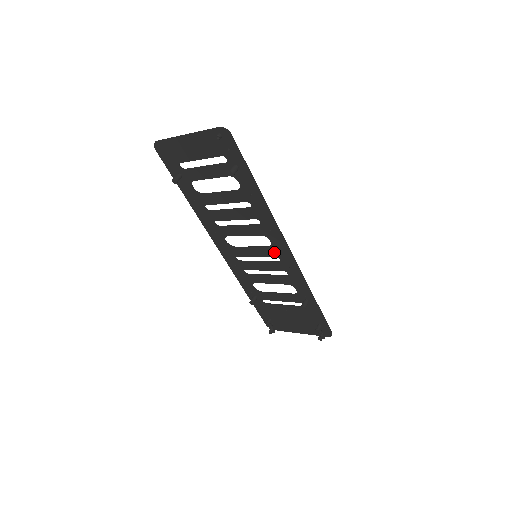
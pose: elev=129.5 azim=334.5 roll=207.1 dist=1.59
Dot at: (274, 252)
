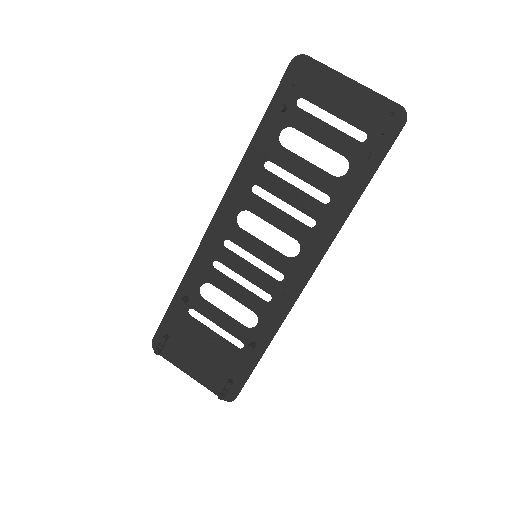
Dot at: (287, 267)
